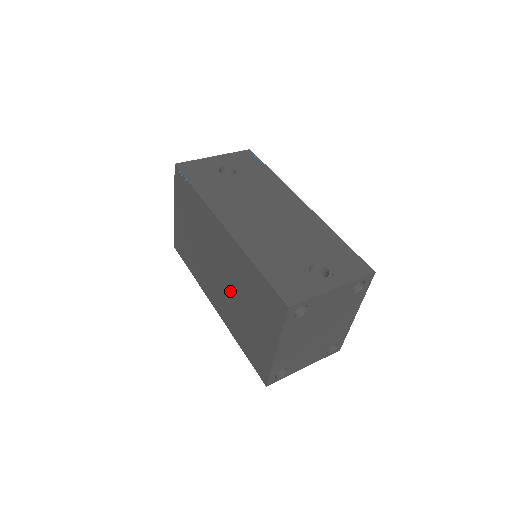
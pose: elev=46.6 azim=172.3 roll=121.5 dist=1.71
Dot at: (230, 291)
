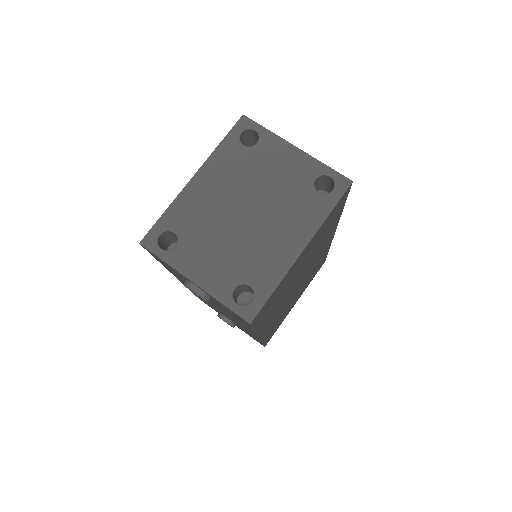
Dot at: occluded
